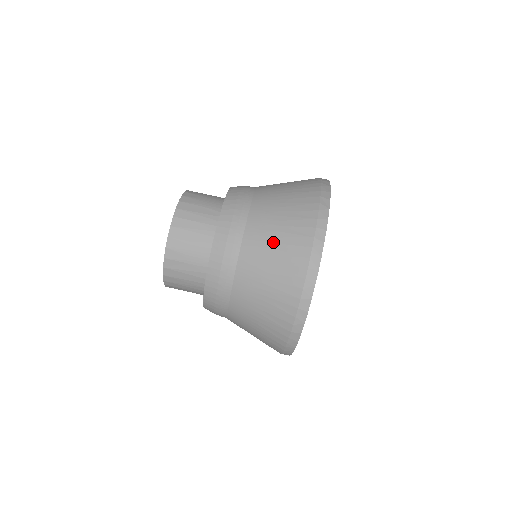
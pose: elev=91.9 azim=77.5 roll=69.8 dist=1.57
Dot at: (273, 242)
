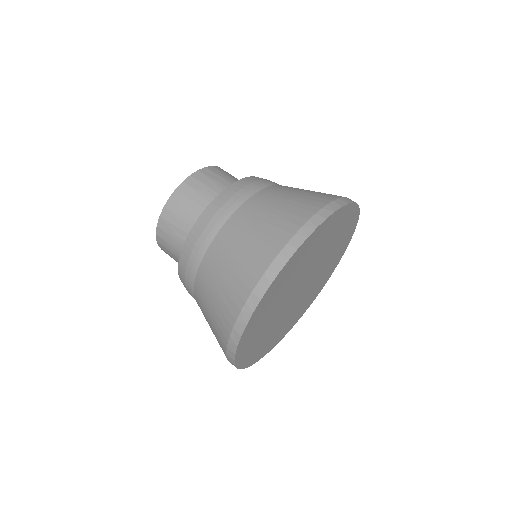
Dot at: occluded
